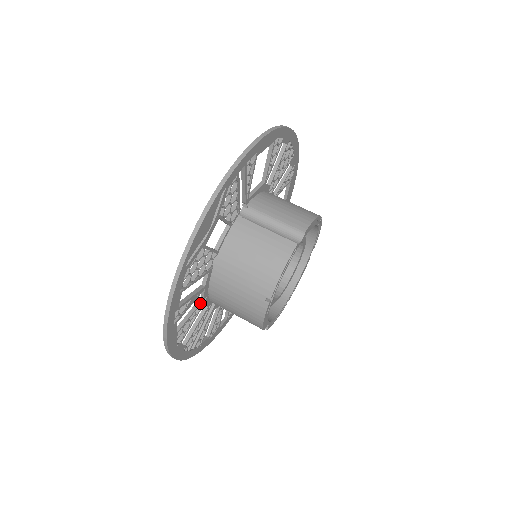
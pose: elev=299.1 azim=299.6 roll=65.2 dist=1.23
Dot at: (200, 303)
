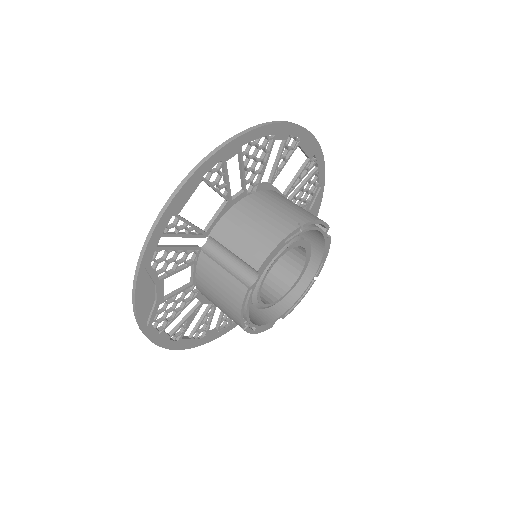
Dot at: (208, 309)
